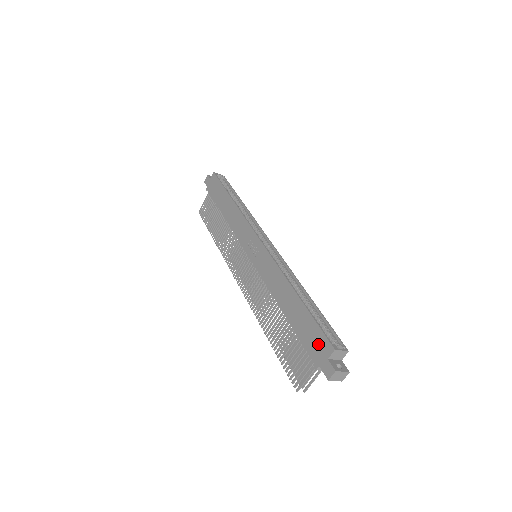
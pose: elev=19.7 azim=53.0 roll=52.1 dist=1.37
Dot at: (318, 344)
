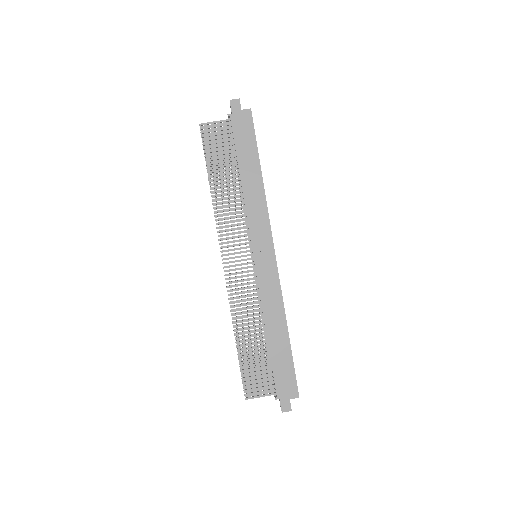
Dot at: (288, 385)
